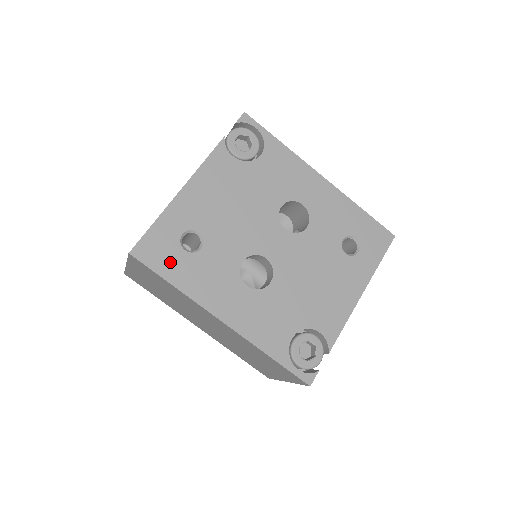
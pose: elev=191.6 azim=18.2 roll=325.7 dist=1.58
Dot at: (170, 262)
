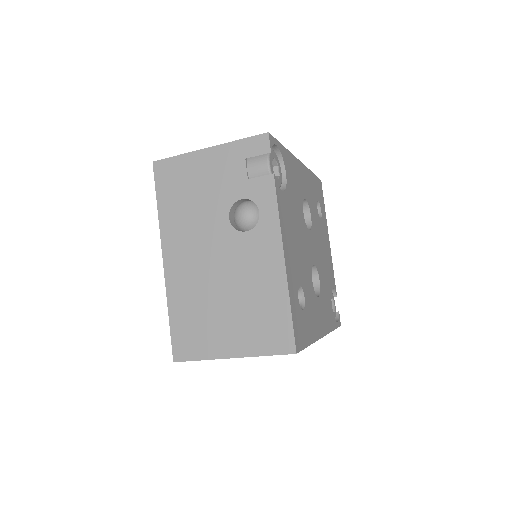
Dot at: (304, 330)
